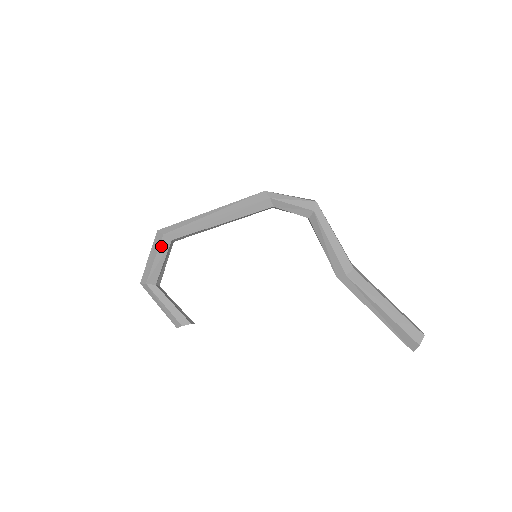
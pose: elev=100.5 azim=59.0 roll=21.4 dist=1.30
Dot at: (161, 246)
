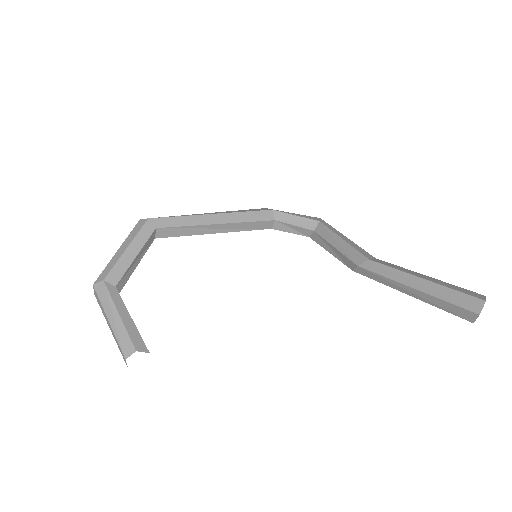
Dot at: (141, 232)
